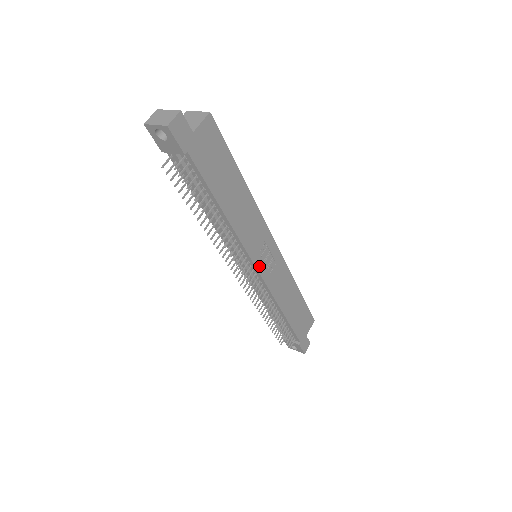
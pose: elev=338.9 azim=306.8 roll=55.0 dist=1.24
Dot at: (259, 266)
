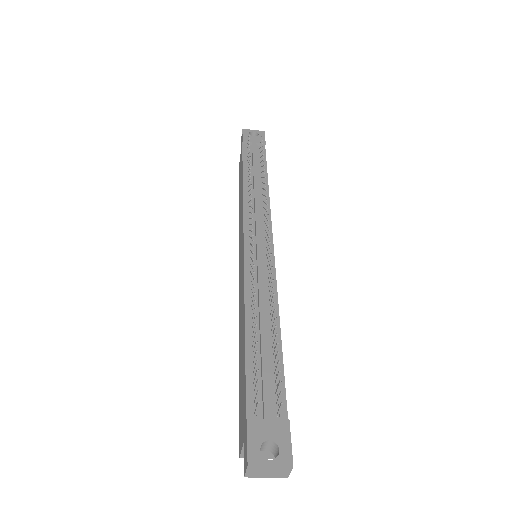
Dot at: (272, 245)
